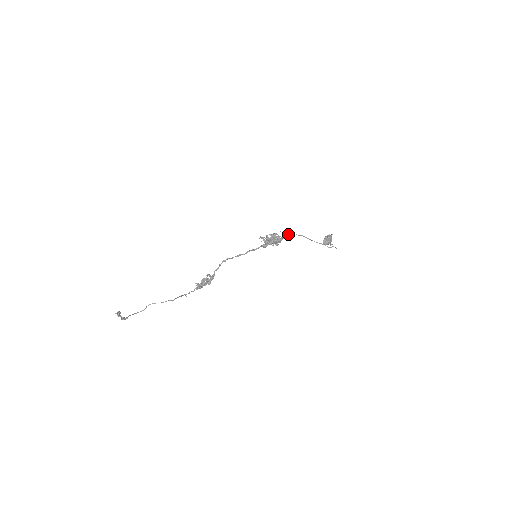
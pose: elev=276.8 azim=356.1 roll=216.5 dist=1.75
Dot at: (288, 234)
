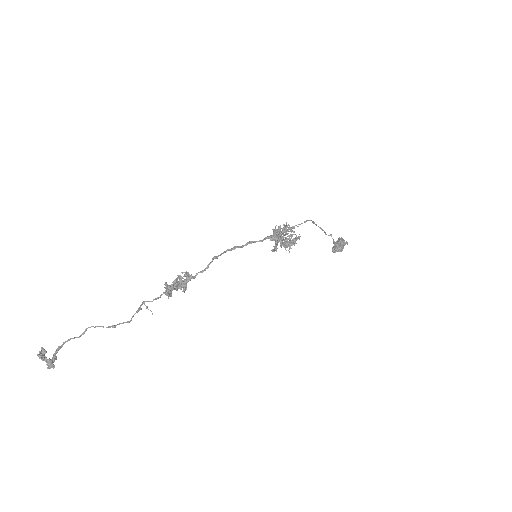
Dot at: (302, 223)
